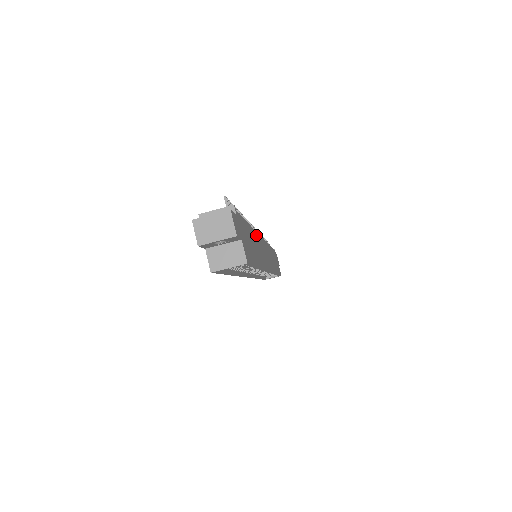
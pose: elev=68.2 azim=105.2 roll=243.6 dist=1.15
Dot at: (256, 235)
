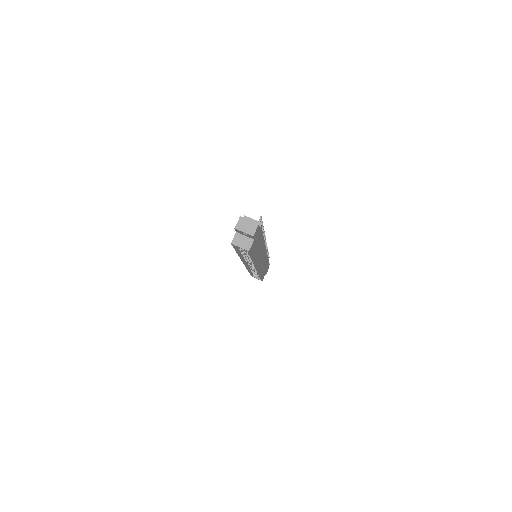
Dot at: (263, 244)
